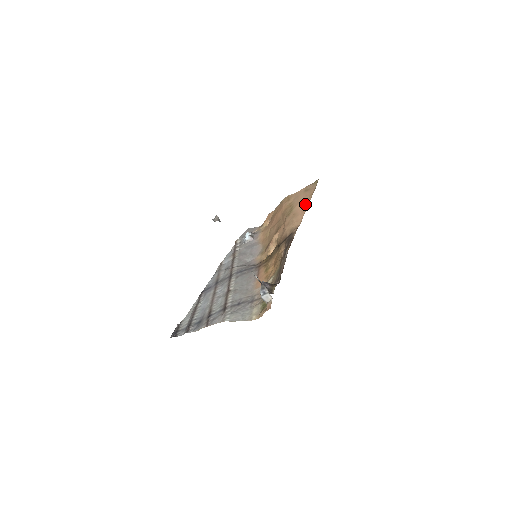
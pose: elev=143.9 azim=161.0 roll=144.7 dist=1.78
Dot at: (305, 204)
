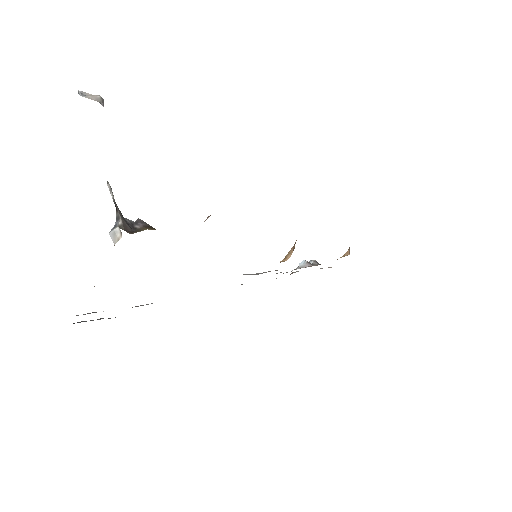
Dot at: occluded
